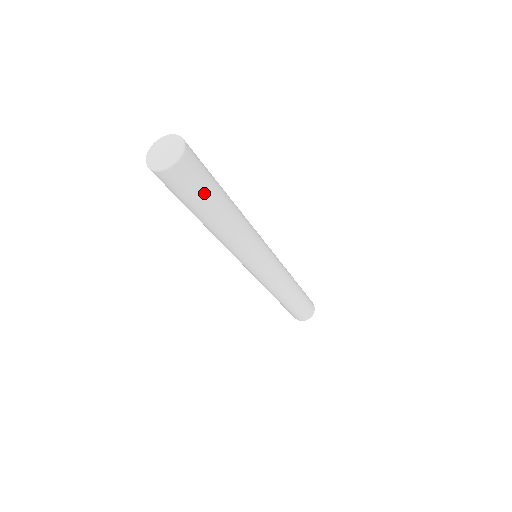
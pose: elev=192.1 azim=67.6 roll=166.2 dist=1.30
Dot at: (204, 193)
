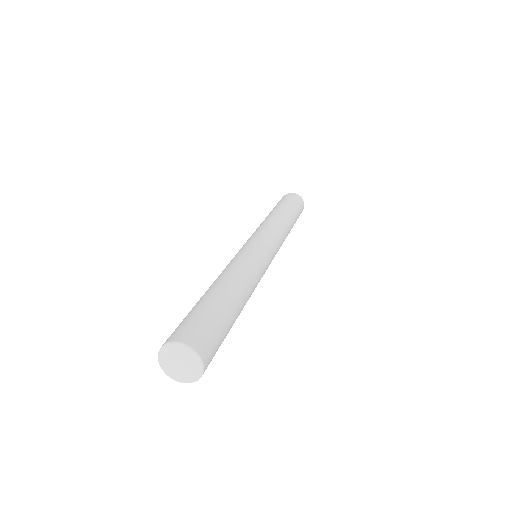
Dot at: occluded
